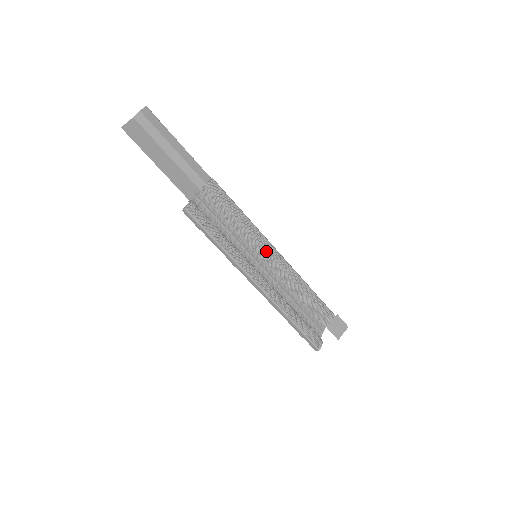
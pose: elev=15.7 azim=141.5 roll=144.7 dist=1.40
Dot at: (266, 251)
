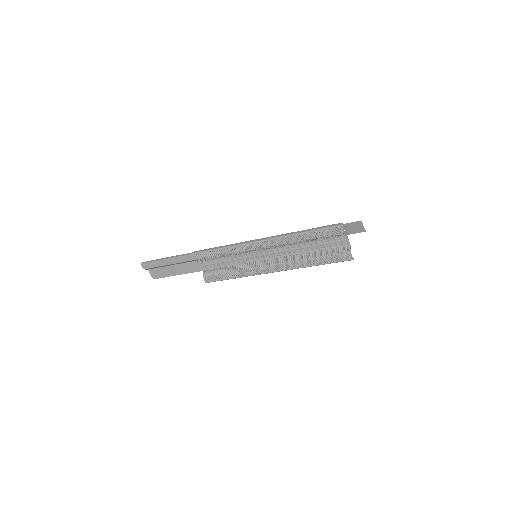
Dot at: (255, 250)
